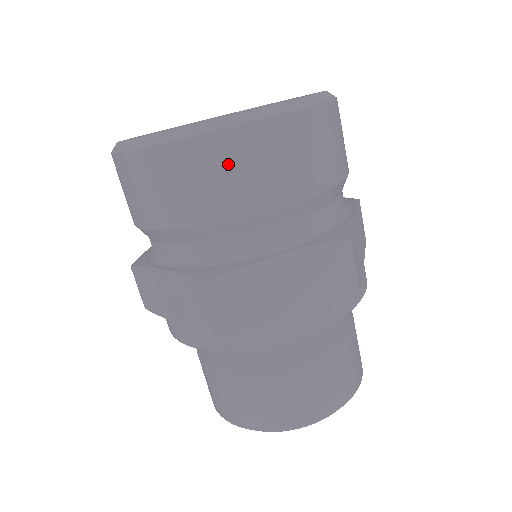
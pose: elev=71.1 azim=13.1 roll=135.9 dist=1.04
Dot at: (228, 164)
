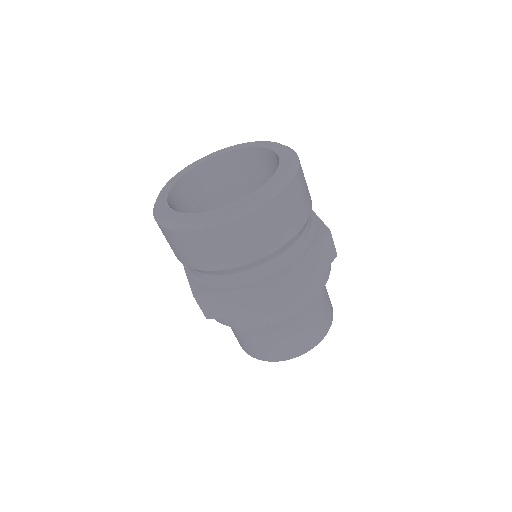
Dot at: (195, 246)
